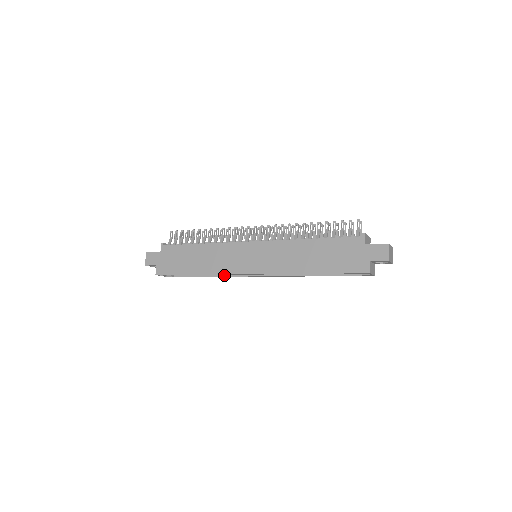
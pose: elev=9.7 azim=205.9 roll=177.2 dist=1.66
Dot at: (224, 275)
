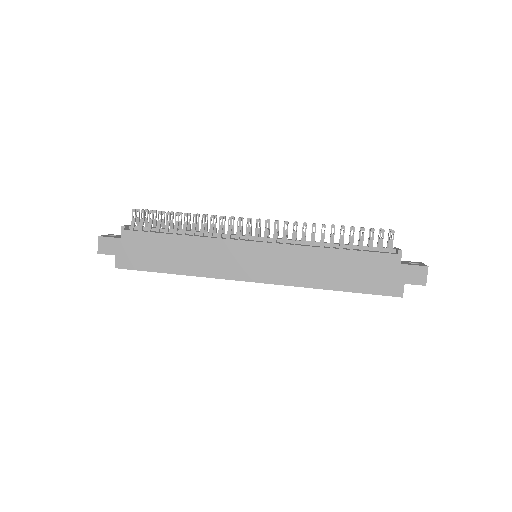
Dot at: occluded
